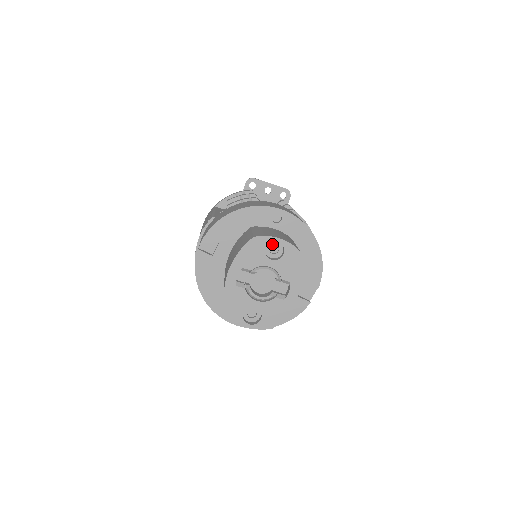
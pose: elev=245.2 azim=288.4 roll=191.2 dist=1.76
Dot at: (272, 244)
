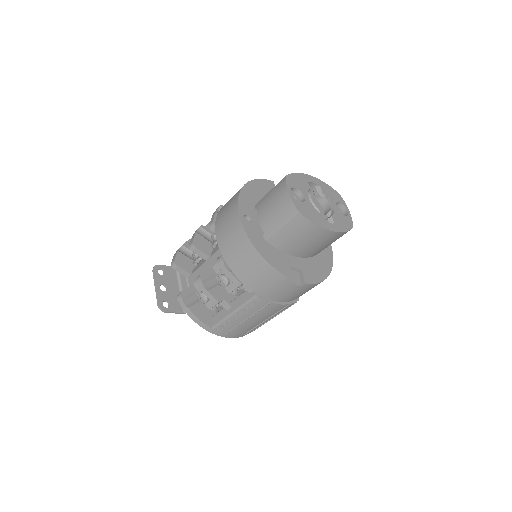
Dot at: (340, 210)
